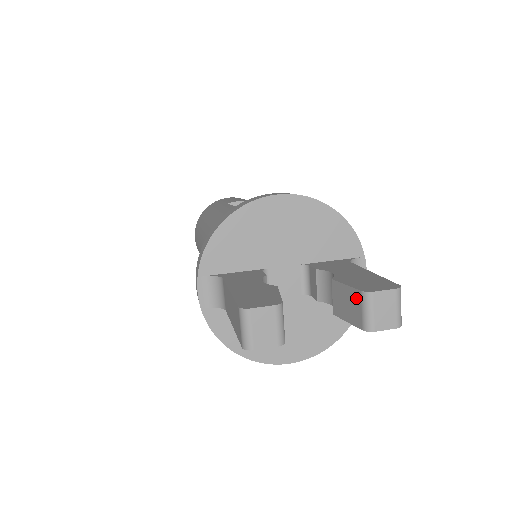
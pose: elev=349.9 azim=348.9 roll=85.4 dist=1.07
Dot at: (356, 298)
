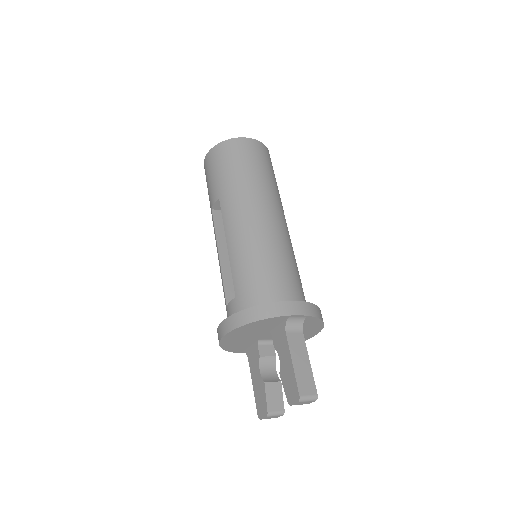
Dot at: occluded
